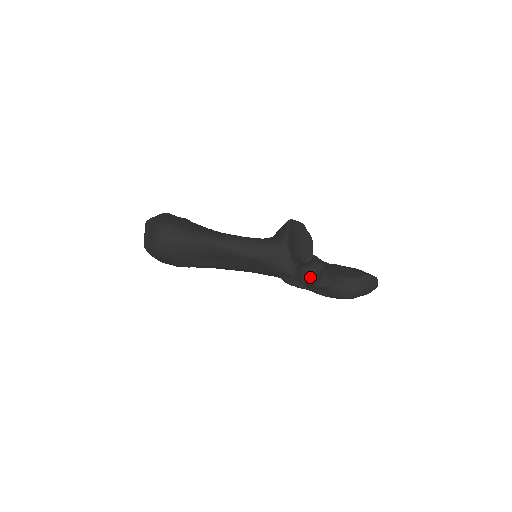
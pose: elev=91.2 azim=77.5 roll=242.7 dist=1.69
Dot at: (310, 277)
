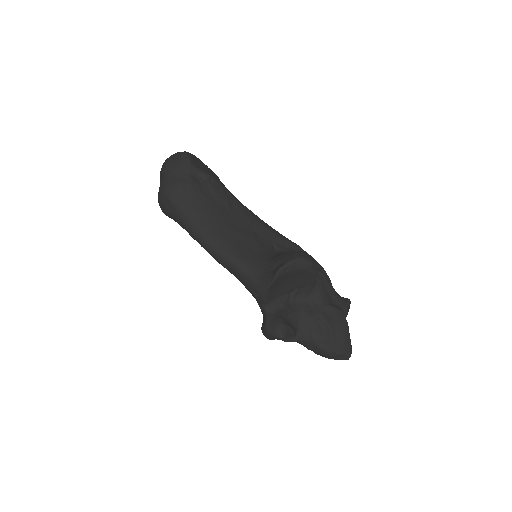
Dot at: (266, 336)
